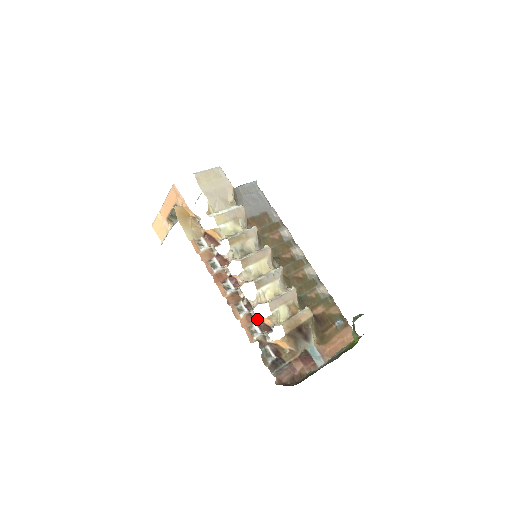
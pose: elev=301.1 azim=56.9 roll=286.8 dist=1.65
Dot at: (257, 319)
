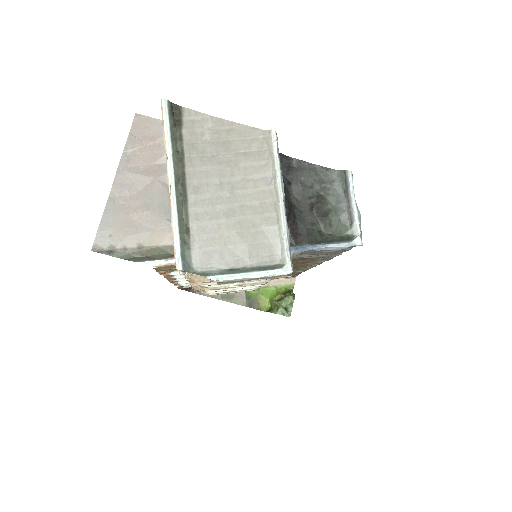
Dot at: (192, 287)
